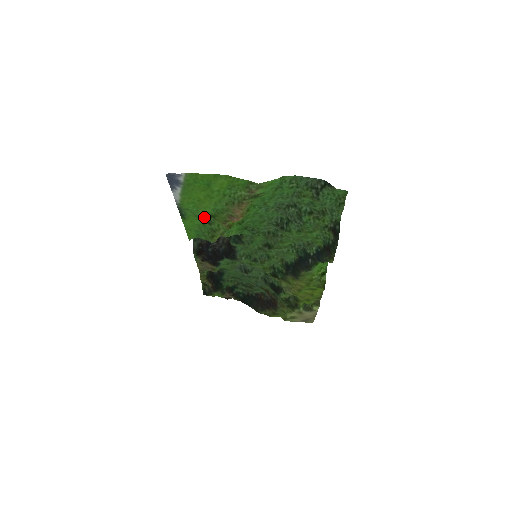
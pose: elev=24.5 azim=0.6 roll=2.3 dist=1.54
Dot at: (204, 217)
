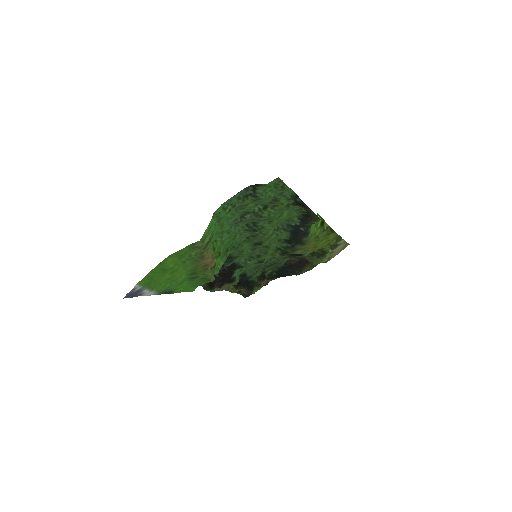
Dot at: (187, 278)
